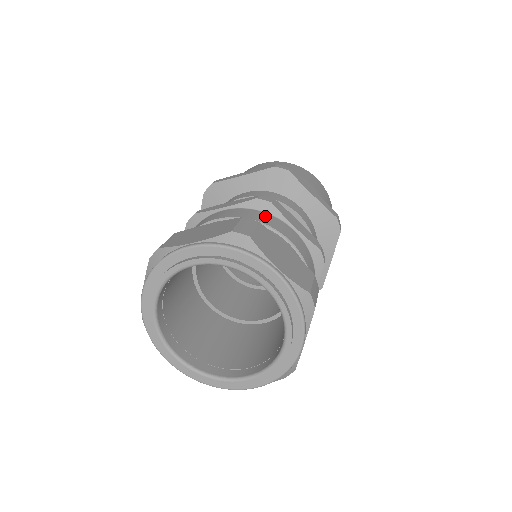
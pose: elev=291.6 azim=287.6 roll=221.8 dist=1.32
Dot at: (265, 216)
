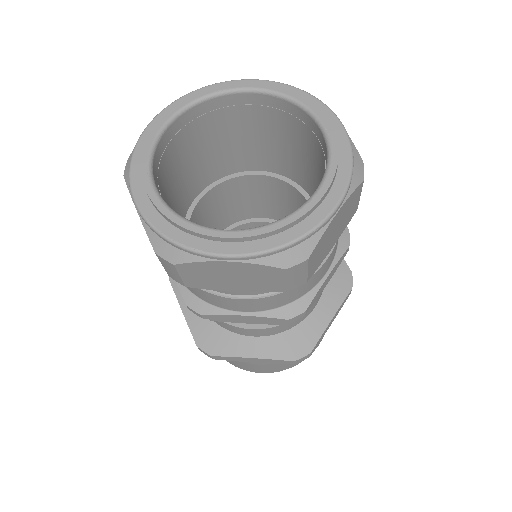
Dot at: occluded
